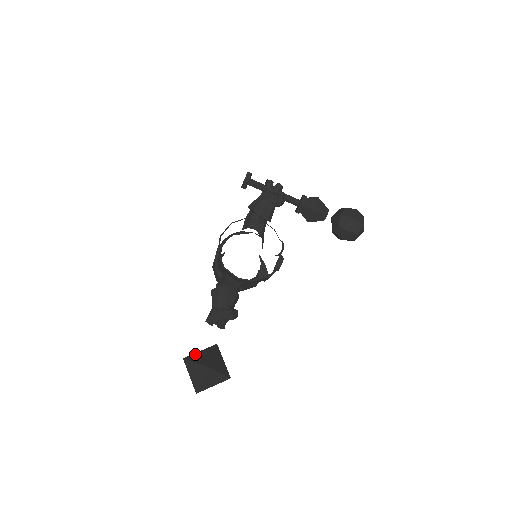
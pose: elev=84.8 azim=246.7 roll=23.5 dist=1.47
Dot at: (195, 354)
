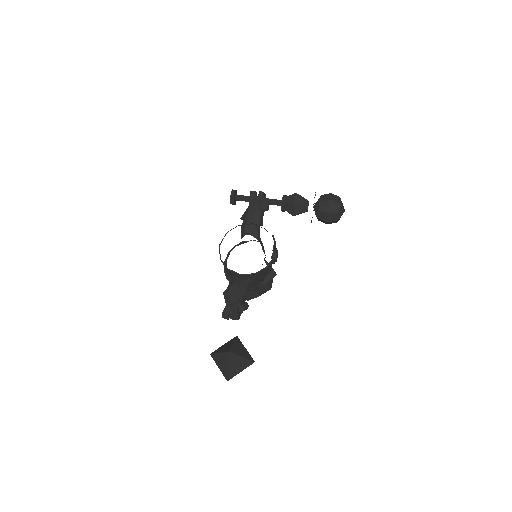
Dot at: (219, 348)
